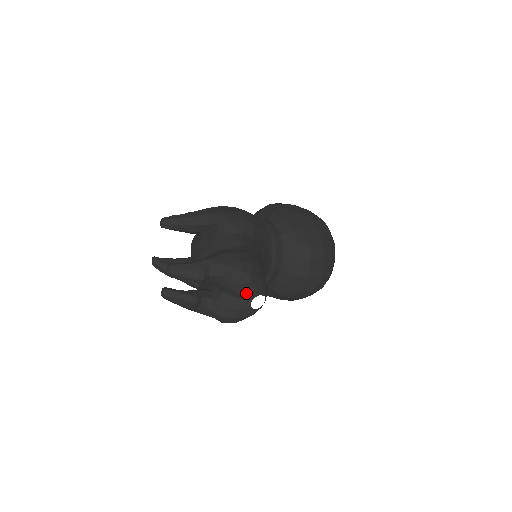
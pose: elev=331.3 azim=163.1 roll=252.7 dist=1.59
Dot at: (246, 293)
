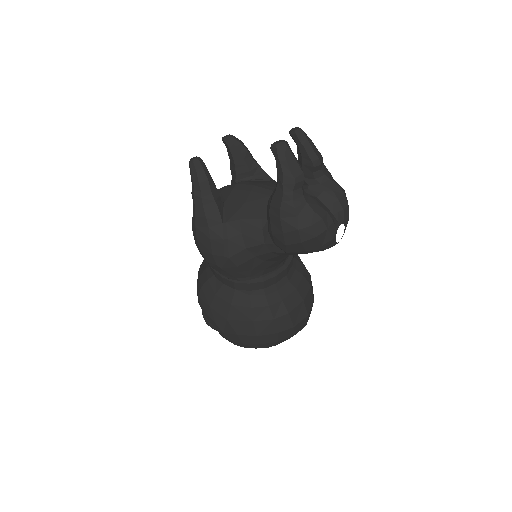
Dot at: (344, 210)
